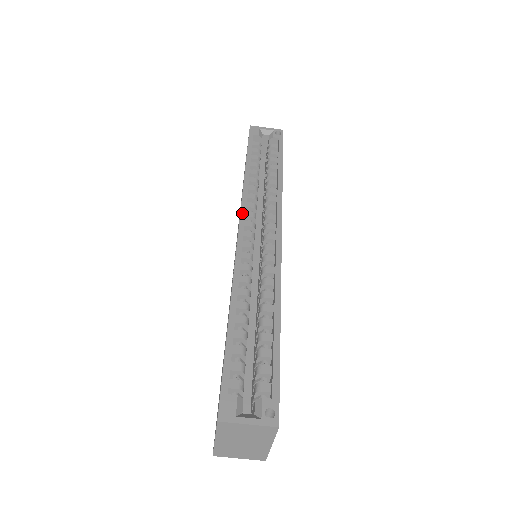
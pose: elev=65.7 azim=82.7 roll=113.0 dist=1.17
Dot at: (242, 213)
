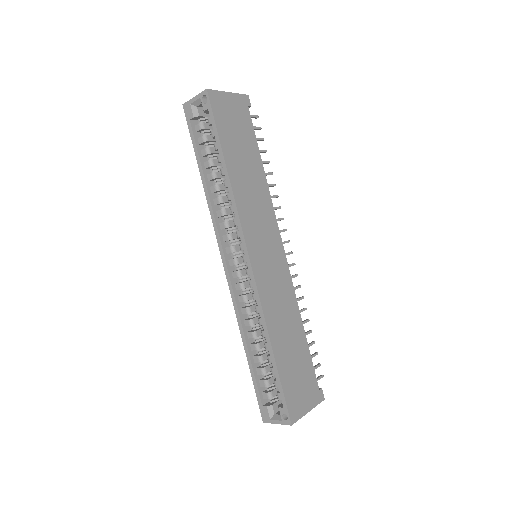
Dot at: (219, 245)
